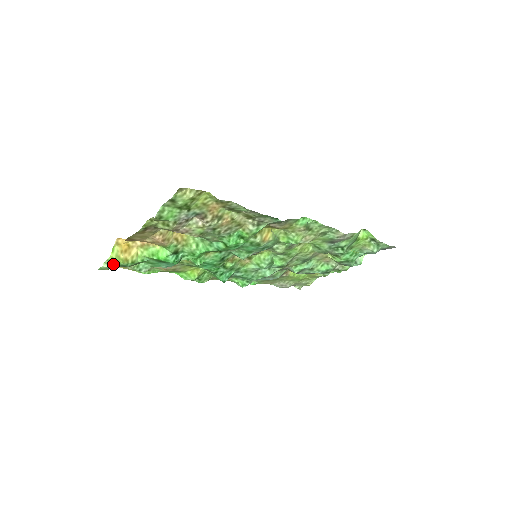
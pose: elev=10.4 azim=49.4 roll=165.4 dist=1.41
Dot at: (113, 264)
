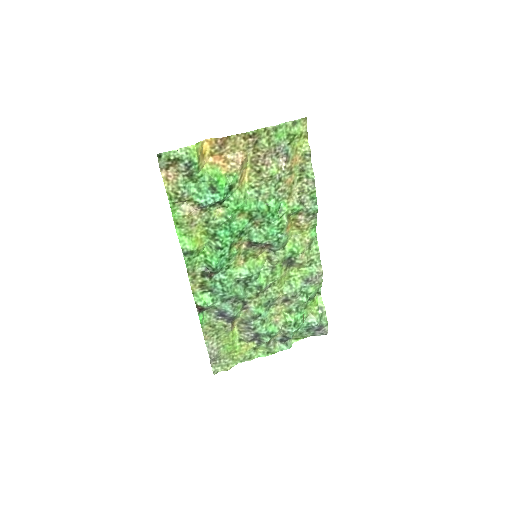
Dot at: (186, 155)
